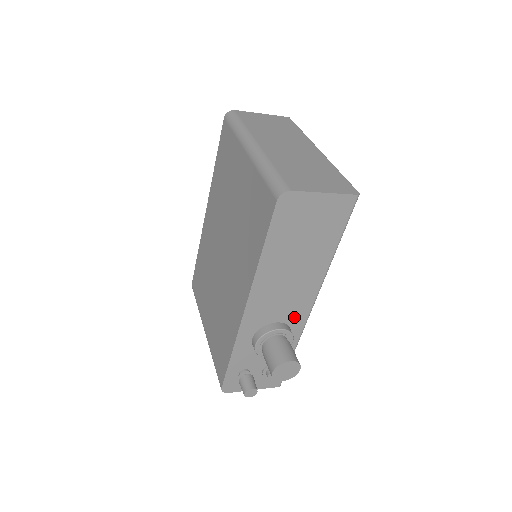
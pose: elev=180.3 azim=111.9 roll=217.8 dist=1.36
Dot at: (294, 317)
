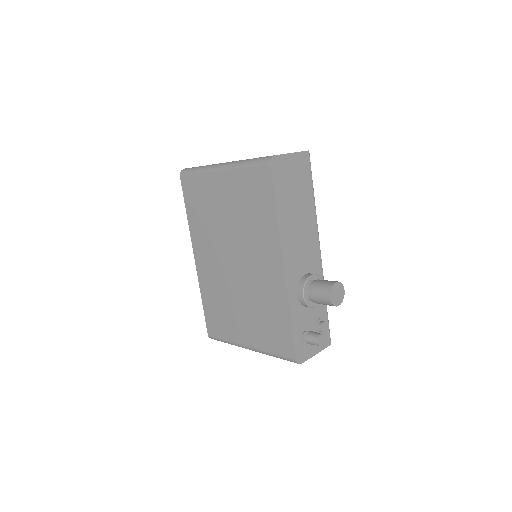
Dot at: (314, 266)
